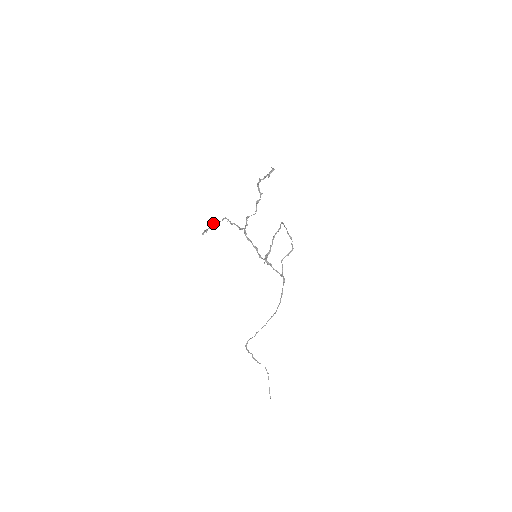
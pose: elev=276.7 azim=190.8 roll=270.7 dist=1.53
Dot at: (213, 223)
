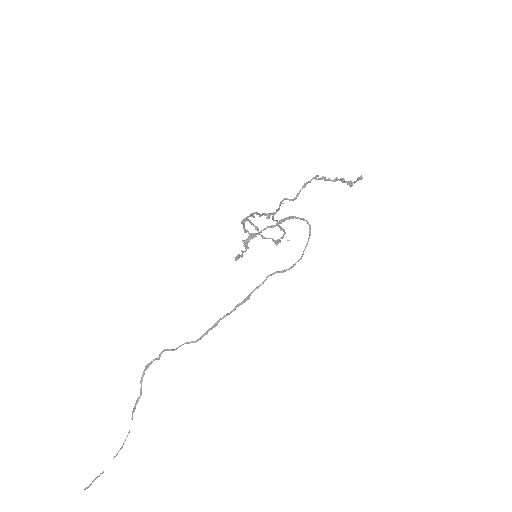
Dot at: (276, 241)
